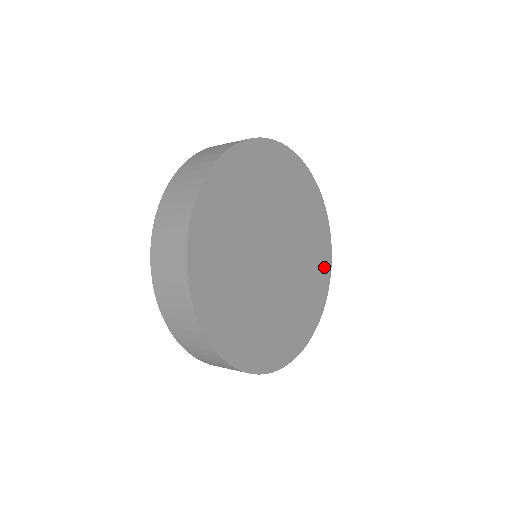
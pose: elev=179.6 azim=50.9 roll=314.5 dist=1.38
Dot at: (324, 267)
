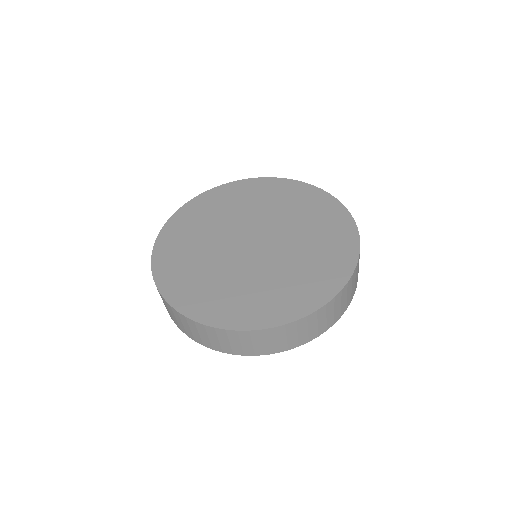
Dot at: (336, 272)
